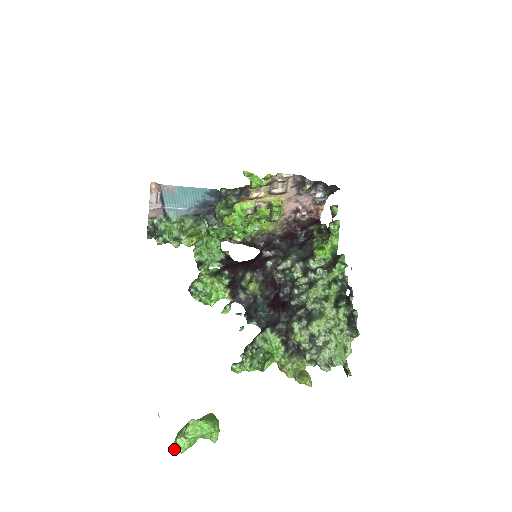
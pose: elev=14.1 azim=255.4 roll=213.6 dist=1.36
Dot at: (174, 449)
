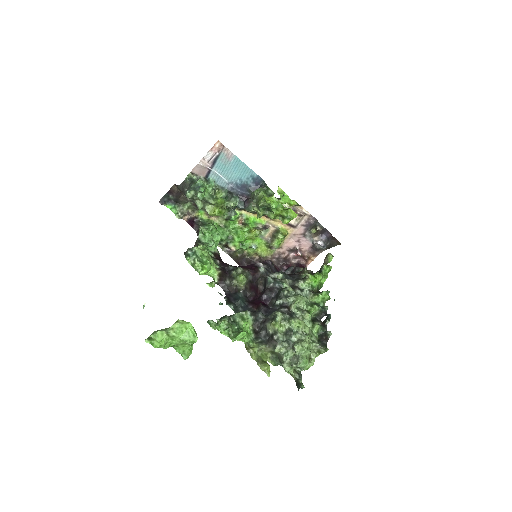
Dot at: (150, 339)
